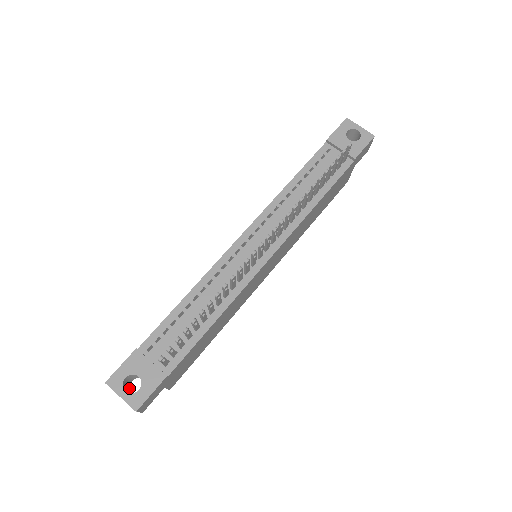
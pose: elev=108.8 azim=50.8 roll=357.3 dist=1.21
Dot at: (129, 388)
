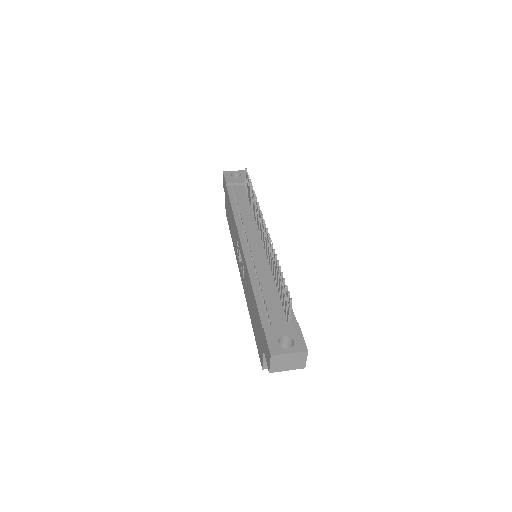
Dot at: occluded
